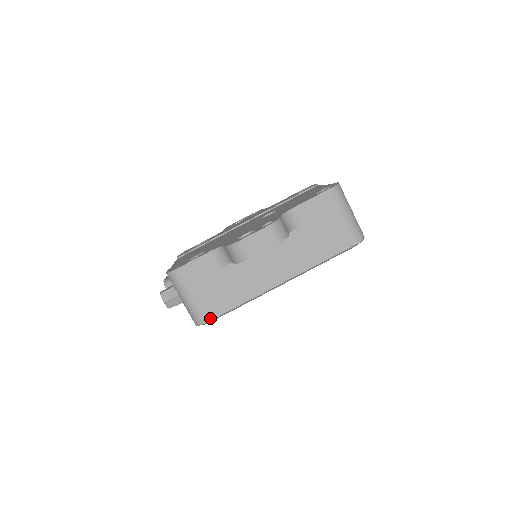
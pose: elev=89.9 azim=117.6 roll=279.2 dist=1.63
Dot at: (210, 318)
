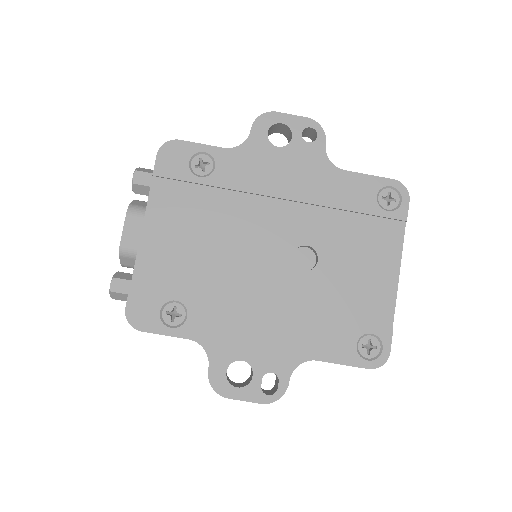
Dot at: occluded
